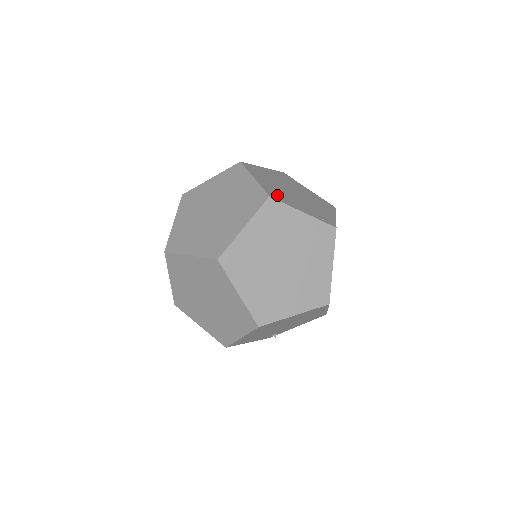
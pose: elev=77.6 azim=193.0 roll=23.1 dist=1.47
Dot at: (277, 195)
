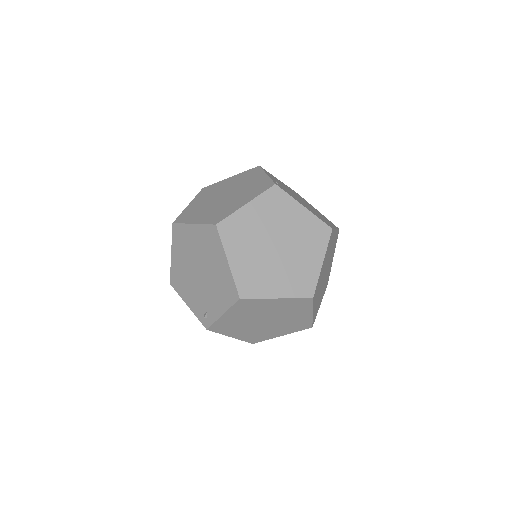
Dot at: (271, 175)
